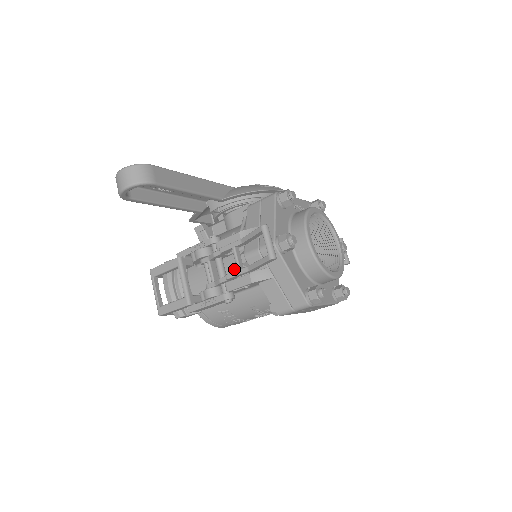
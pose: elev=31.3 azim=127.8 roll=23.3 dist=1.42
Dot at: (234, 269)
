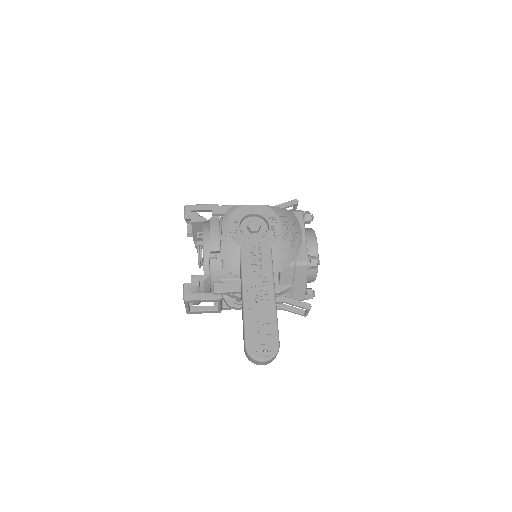
Dot at: occluded
